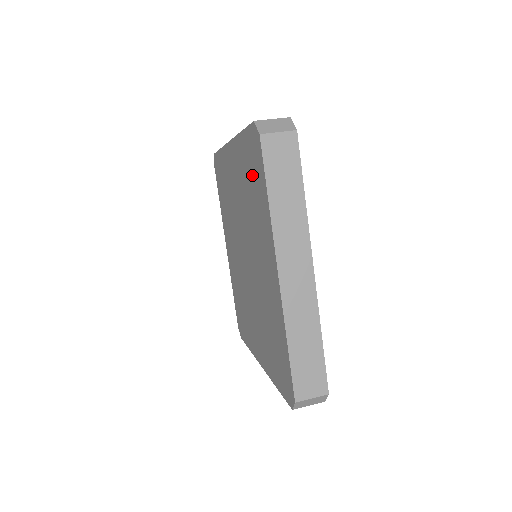
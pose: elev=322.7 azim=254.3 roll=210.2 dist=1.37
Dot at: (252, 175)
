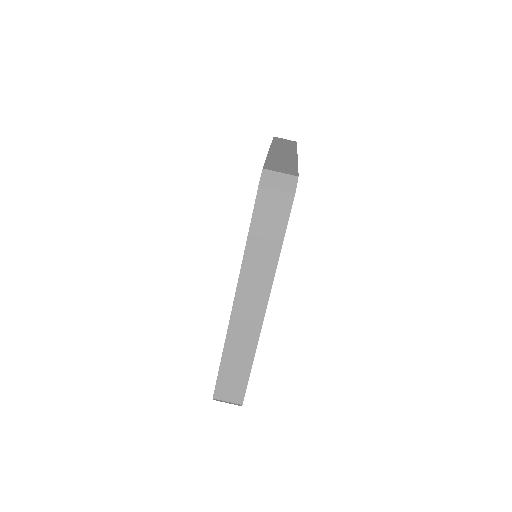
Dot at: occluded
